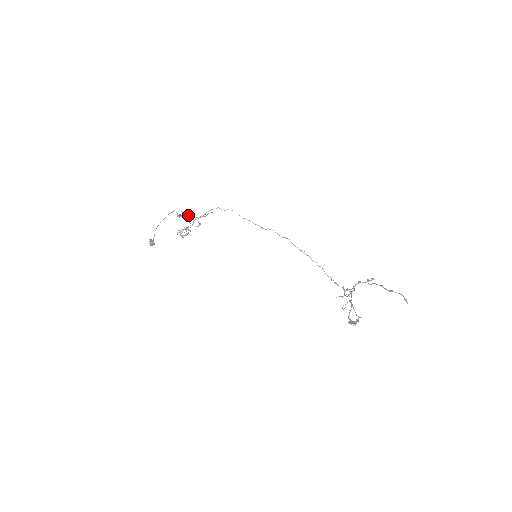
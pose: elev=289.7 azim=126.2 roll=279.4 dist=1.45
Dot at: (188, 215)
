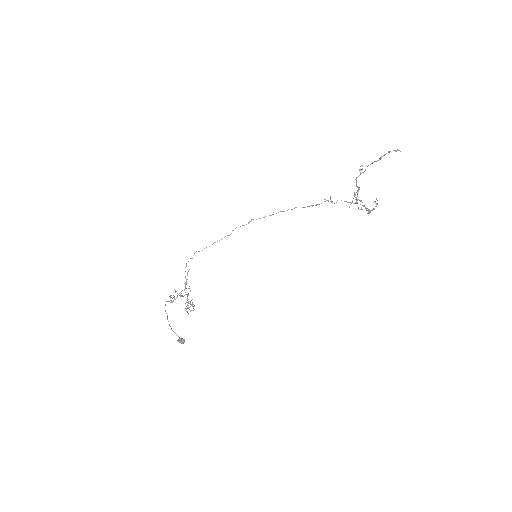
Dot at: occluded
